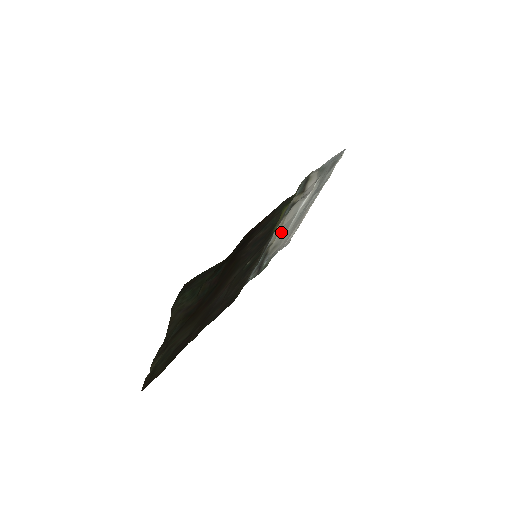
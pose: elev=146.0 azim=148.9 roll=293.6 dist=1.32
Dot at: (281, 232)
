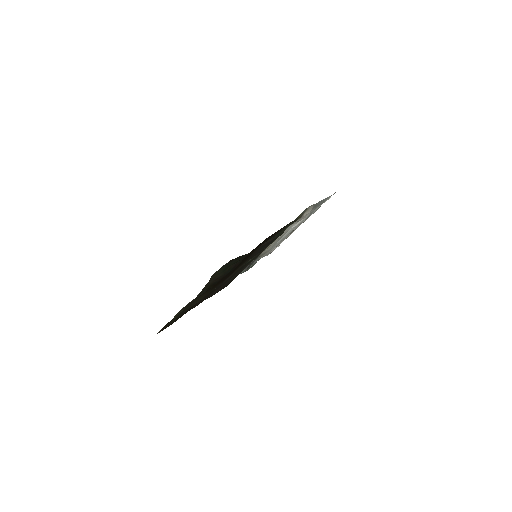
Dot at: (273, 243)
